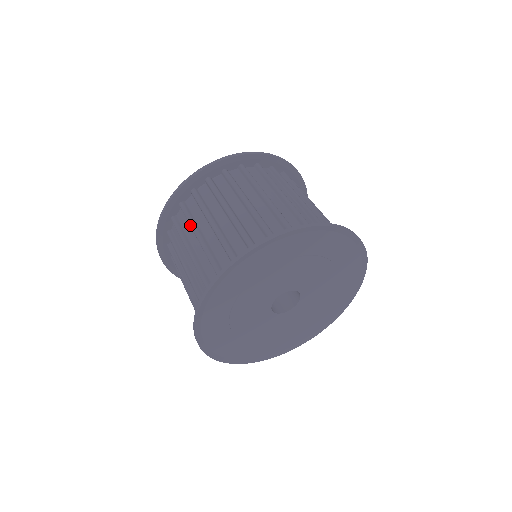
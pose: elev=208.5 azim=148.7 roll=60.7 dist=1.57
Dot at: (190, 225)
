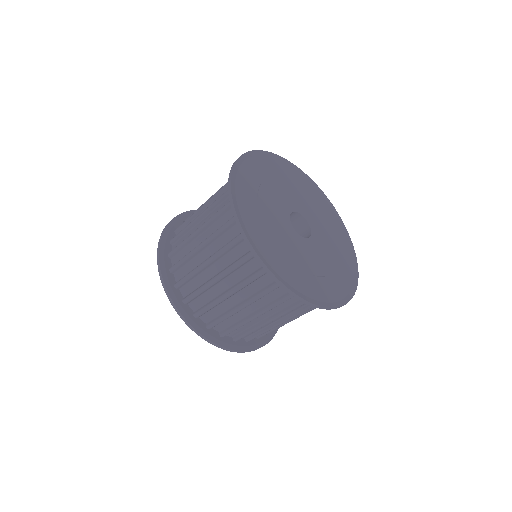
Dot at: (192, 215)
